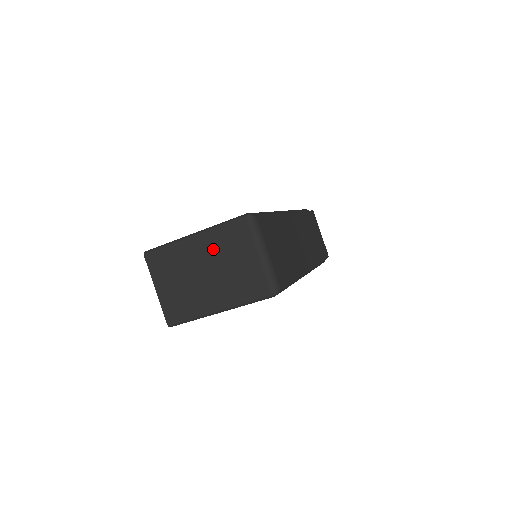
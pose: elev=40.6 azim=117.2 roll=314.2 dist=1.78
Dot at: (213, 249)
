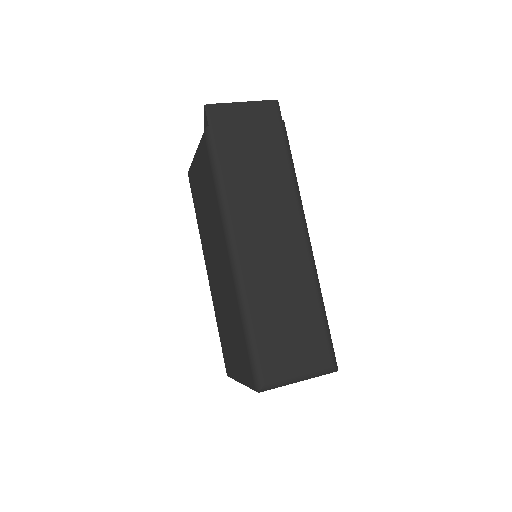
Dot at: occluded
